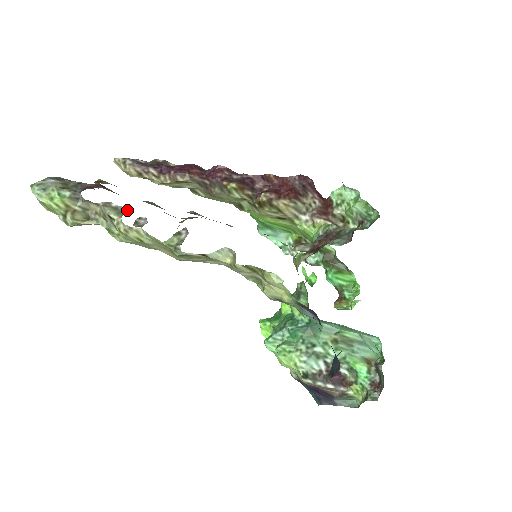
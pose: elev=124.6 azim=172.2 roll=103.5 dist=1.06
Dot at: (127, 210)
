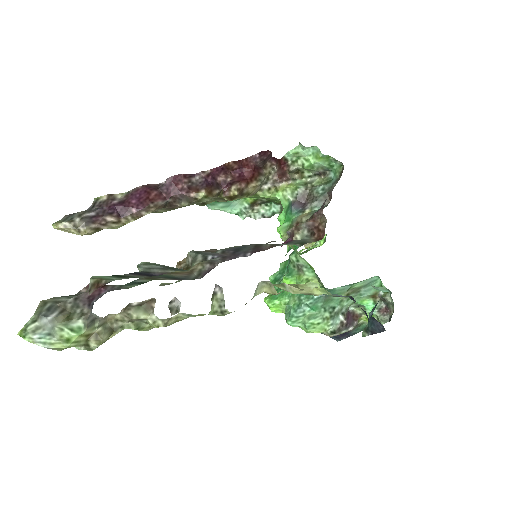
Dot at: (152, 301)
